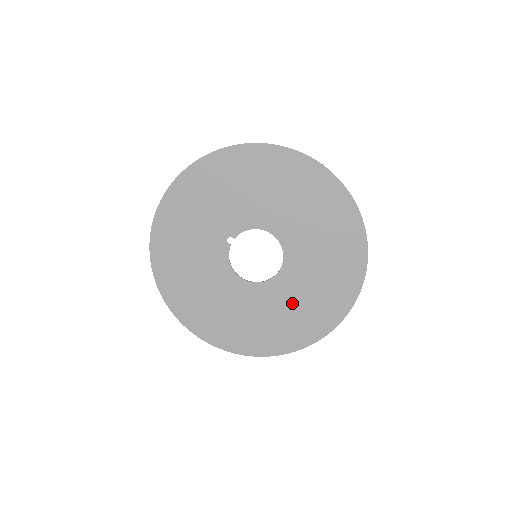
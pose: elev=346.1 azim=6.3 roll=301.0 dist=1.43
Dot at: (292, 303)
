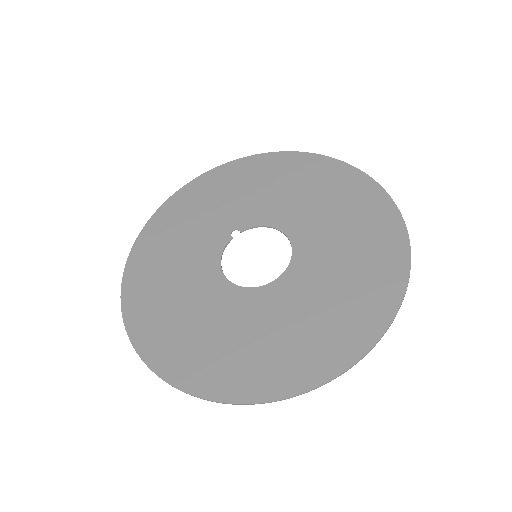
Dot at: (275, 326)
